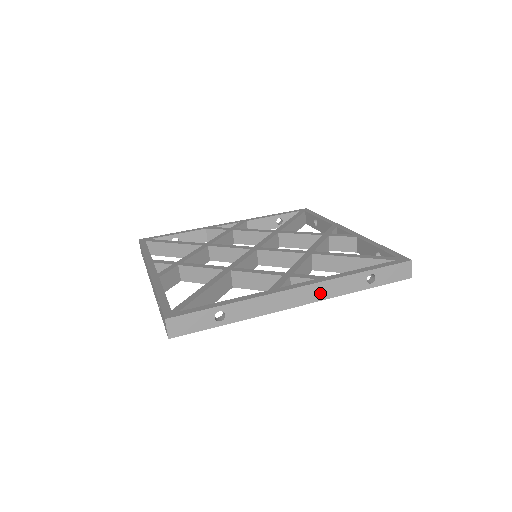
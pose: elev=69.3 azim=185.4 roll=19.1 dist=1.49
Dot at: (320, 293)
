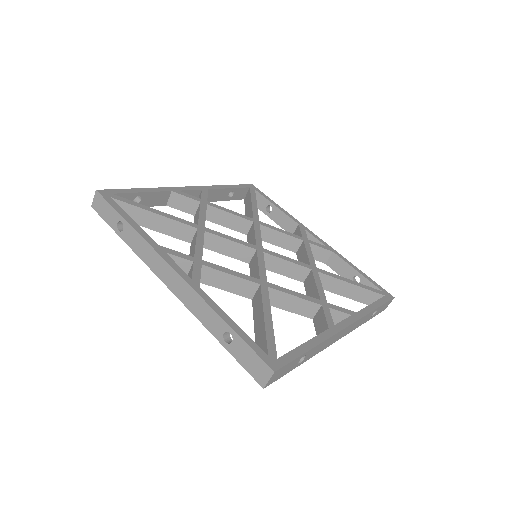
Dot at: (352, 328)
